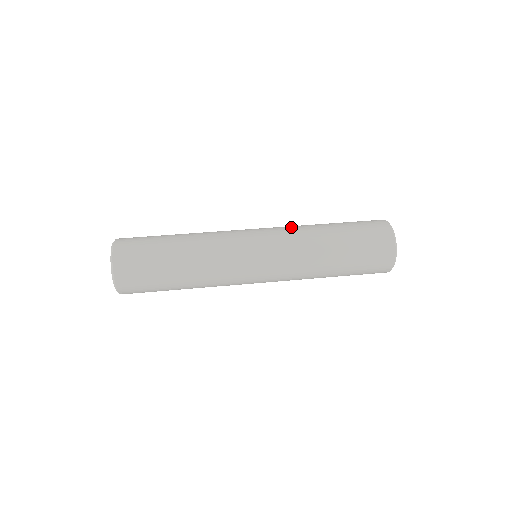
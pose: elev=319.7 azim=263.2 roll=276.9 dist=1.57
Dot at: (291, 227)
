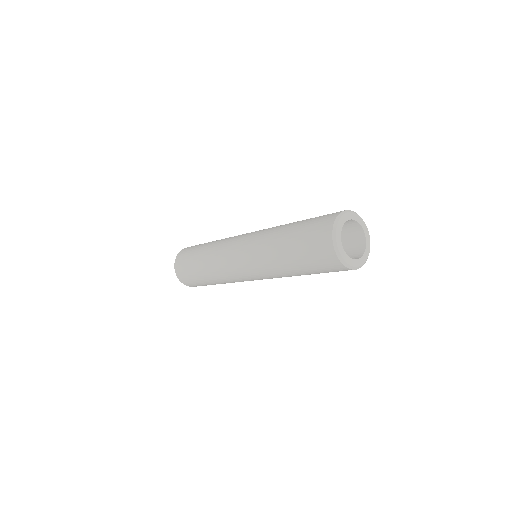
Dot at: occluded
